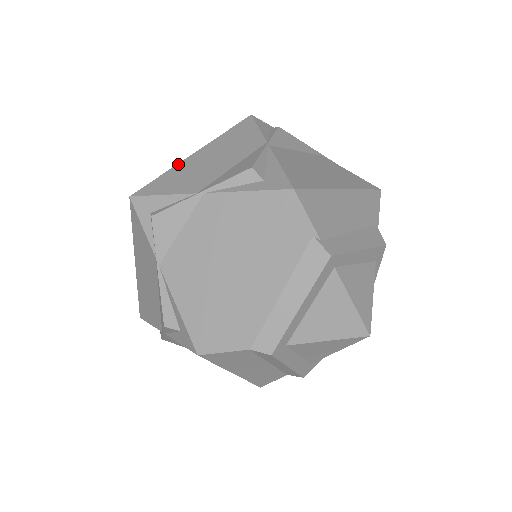
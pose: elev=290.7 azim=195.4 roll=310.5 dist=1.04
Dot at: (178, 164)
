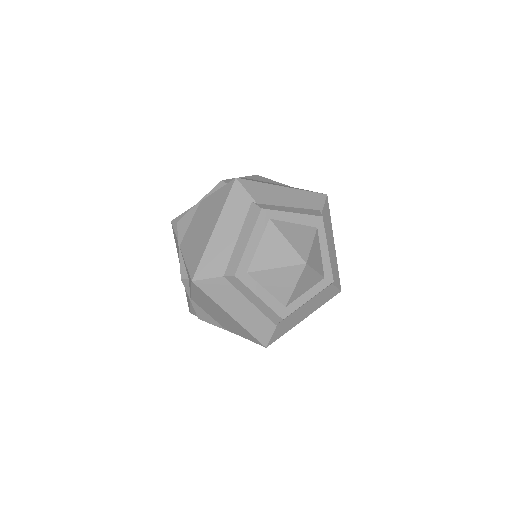
Dot at: occluded
